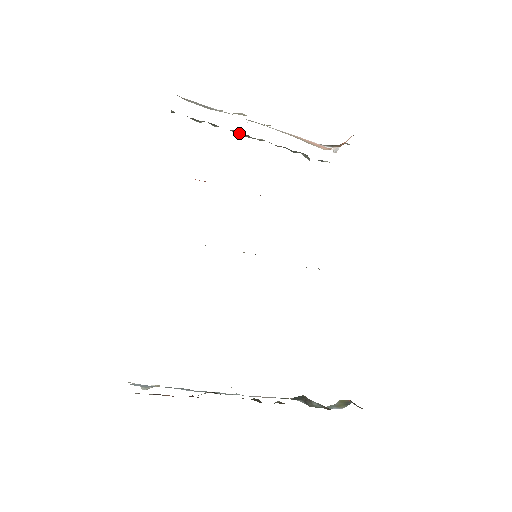
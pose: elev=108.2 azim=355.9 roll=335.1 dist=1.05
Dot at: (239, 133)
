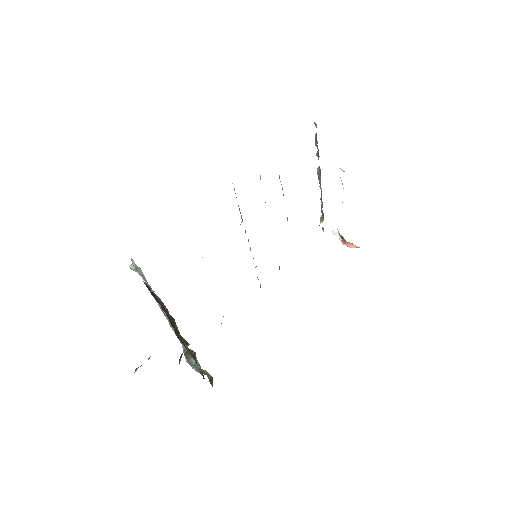
Dot at: (319, 172)
